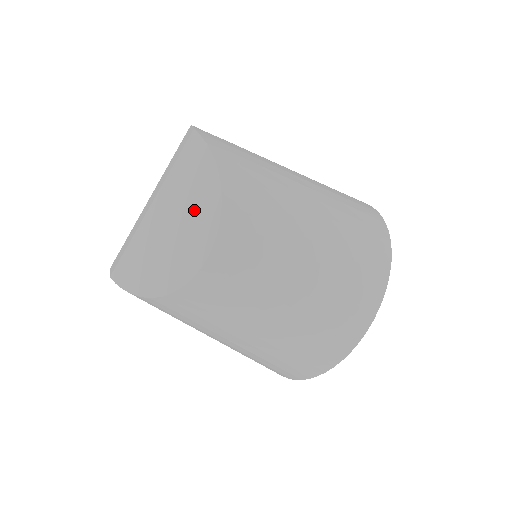
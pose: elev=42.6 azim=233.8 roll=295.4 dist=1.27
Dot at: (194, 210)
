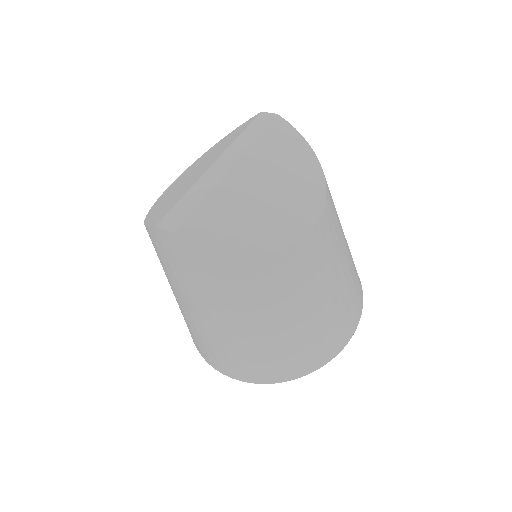
Dot at: (294, 179)
